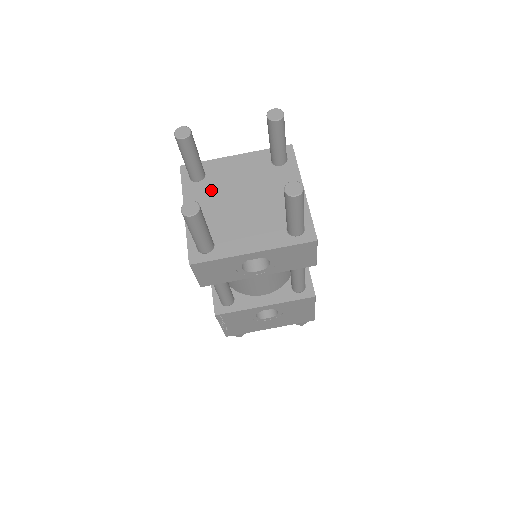
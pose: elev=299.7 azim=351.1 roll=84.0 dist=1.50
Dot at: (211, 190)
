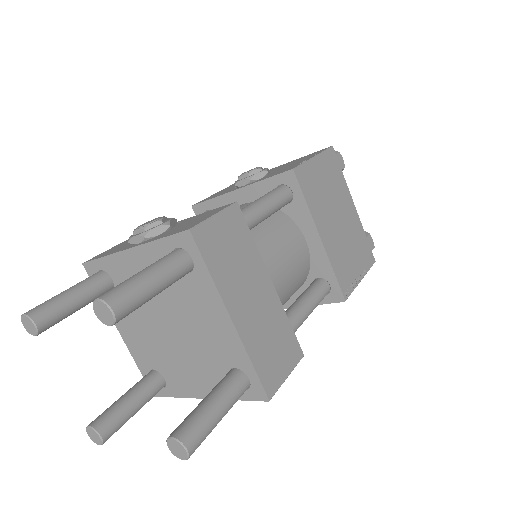
Dot at: occluded
